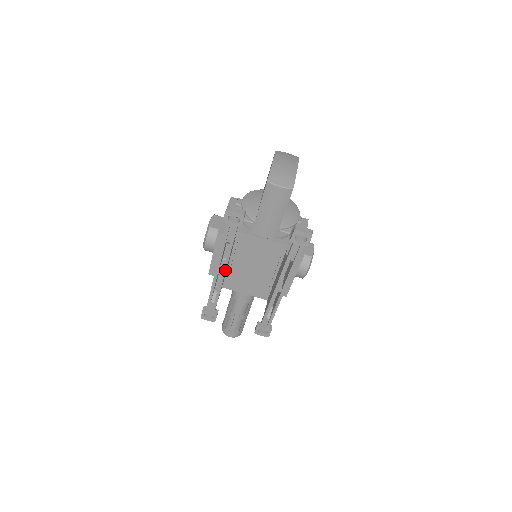
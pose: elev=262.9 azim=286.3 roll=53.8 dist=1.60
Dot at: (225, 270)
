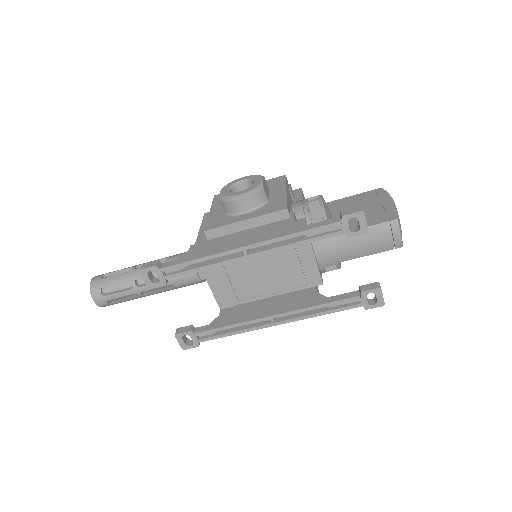
Dot at: (259, 255)
